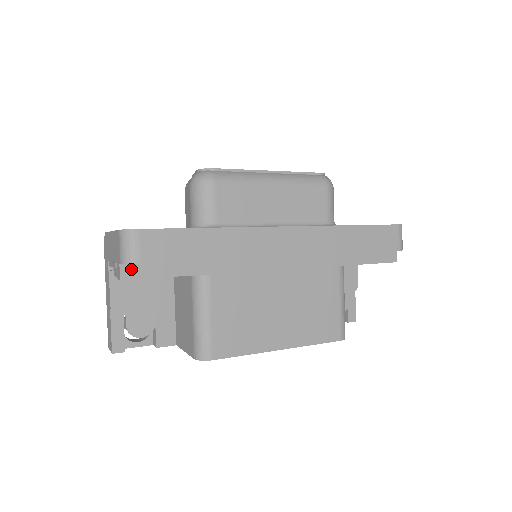
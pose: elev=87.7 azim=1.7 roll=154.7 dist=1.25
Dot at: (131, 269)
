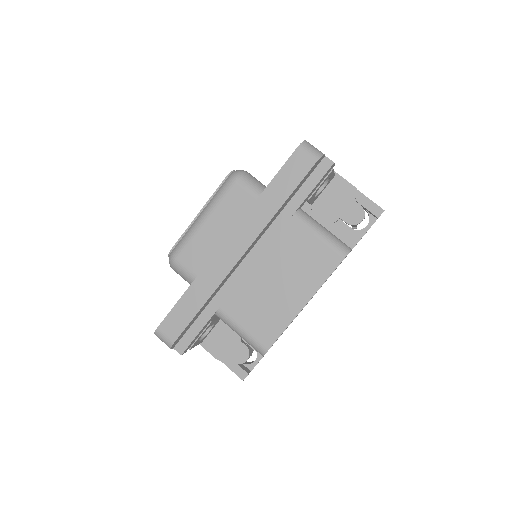
Dot at: (180, 345)
